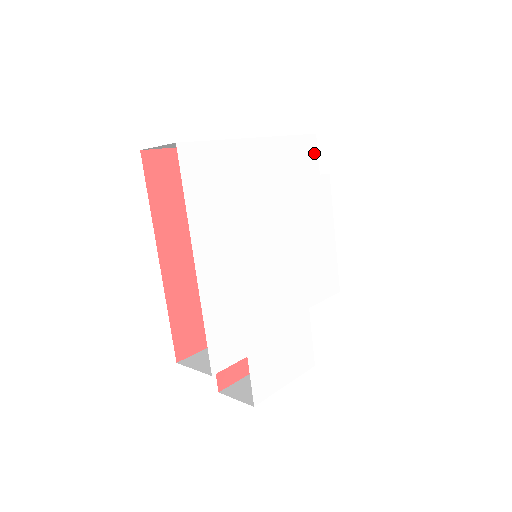
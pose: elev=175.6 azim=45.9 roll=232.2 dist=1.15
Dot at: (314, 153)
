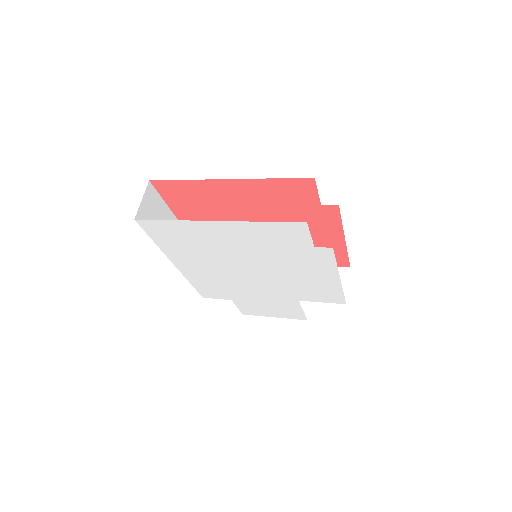
Dot at: (304, 234)
